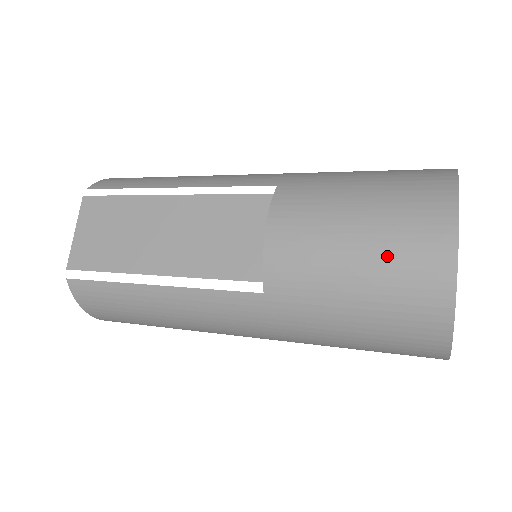
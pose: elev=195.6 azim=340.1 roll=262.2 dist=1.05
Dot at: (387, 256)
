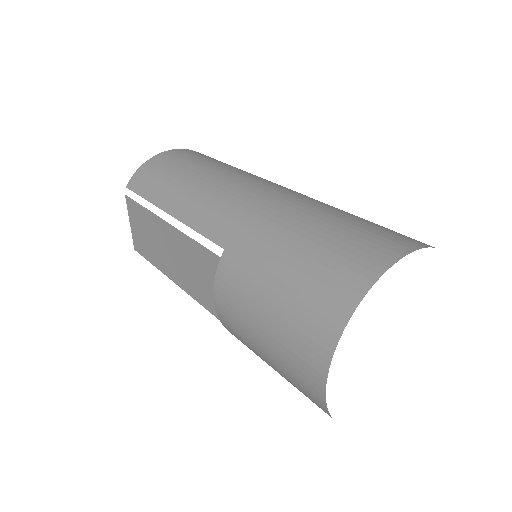
Dot at: (283, 366)
